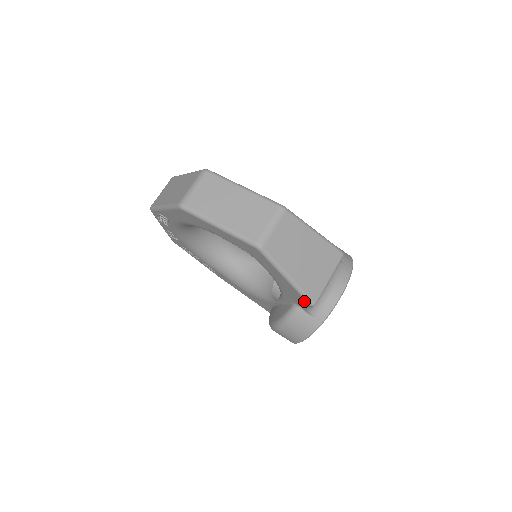
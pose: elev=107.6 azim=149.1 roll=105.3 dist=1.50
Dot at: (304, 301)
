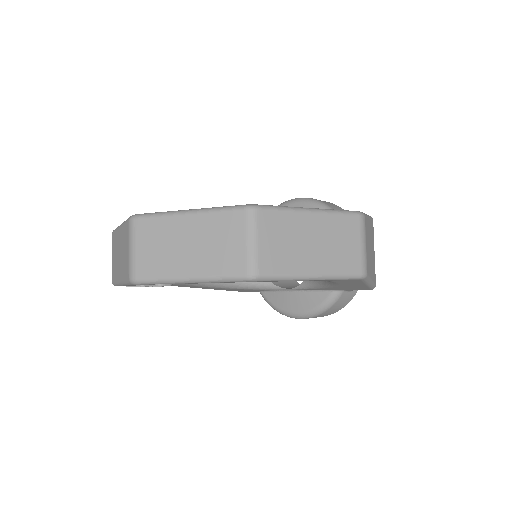
Dot at: (366, 289)
